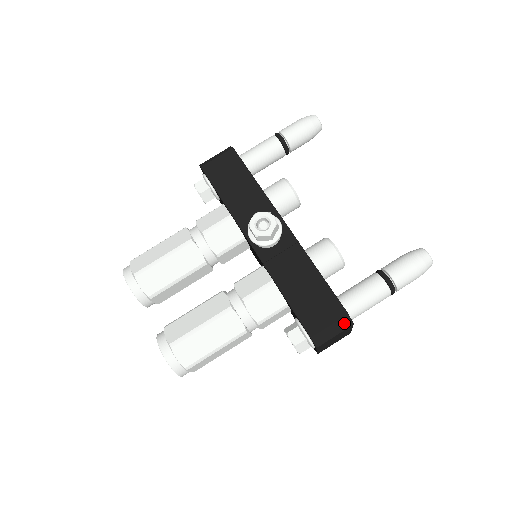
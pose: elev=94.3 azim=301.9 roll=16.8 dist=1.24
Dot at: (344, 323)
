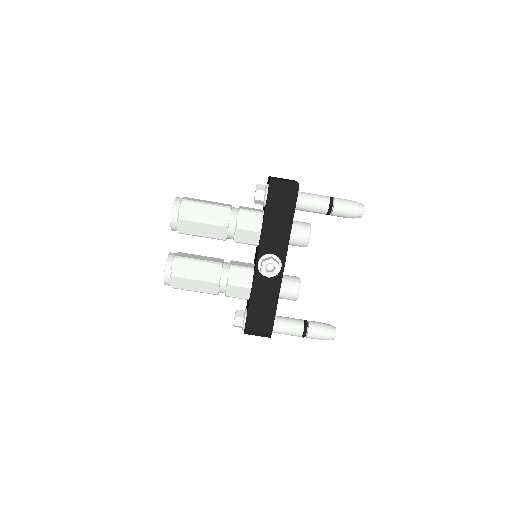
Dot at: (266, 335)
